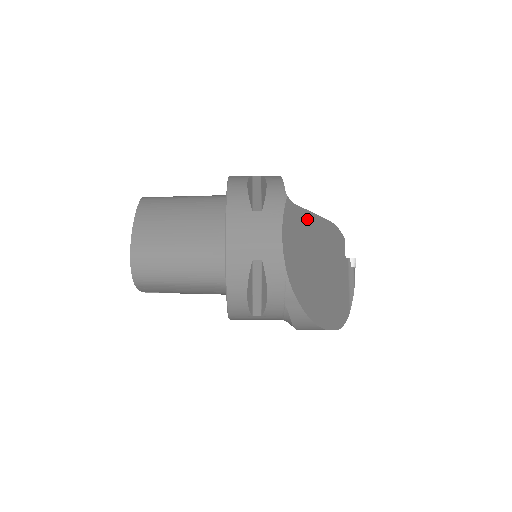
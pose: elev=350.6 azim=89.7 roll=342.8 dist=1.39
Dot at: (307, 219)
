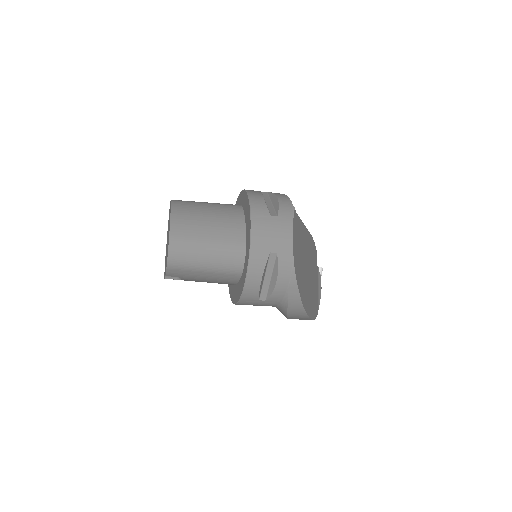
Dot at: (302, 228)
